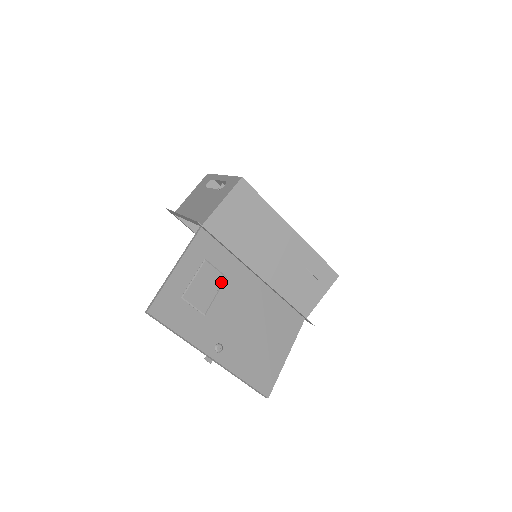
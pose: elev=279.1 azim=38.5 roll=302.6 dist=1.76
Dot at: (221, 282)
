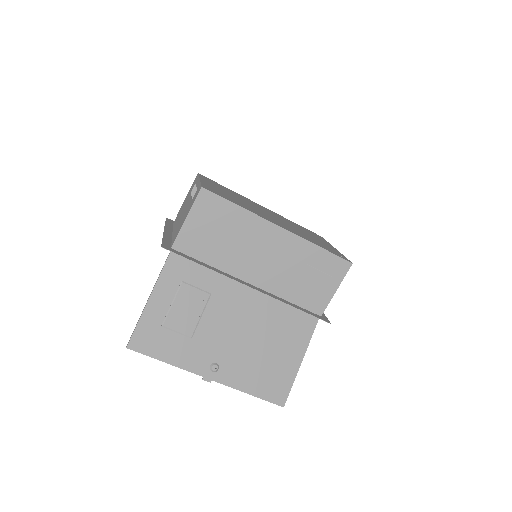
Dot at: (205, 300)
